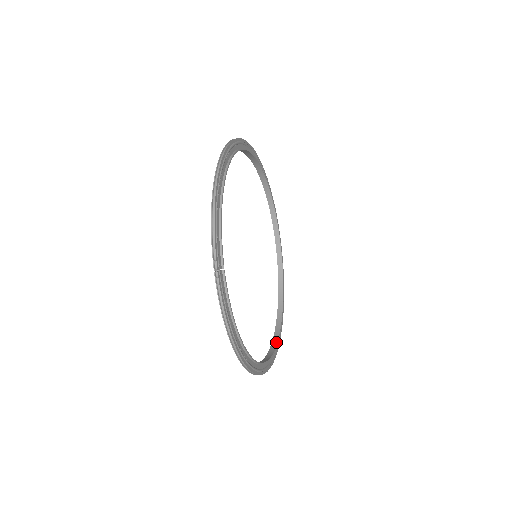
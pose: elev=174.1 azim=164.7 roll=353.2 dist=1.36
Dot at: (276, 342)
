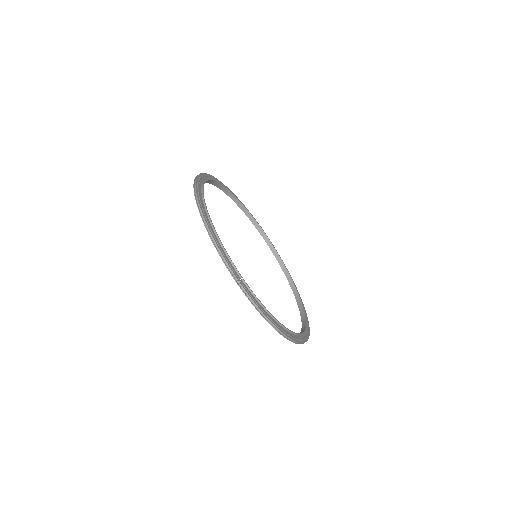
Dot at: (303, 313)
